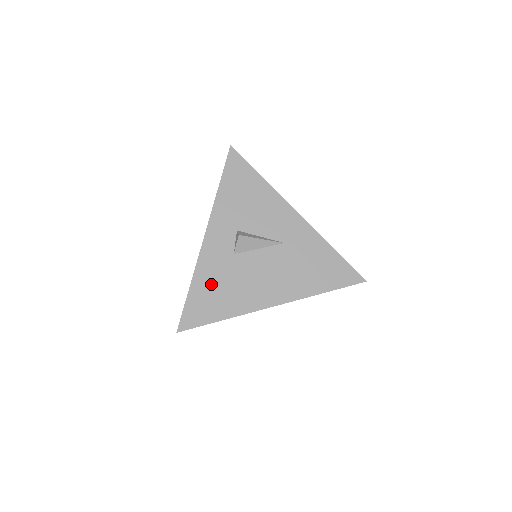
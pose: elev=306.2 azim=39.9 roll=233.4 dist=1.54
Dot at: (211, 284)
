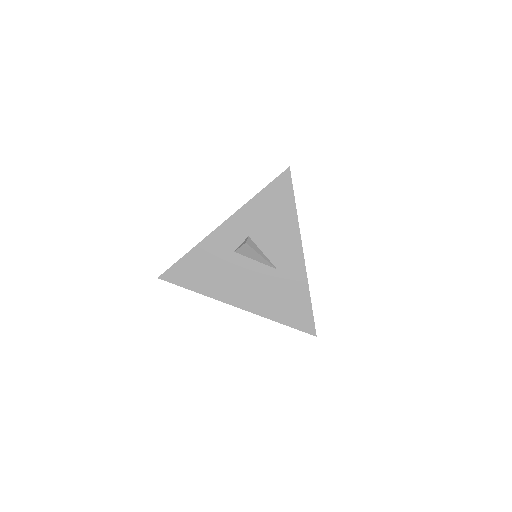
Dot at: (203, 262)
